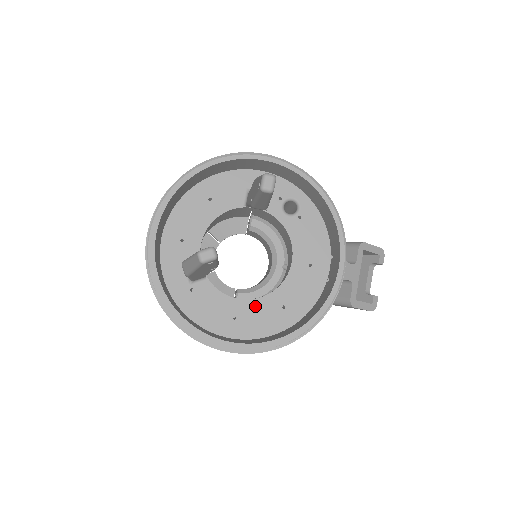
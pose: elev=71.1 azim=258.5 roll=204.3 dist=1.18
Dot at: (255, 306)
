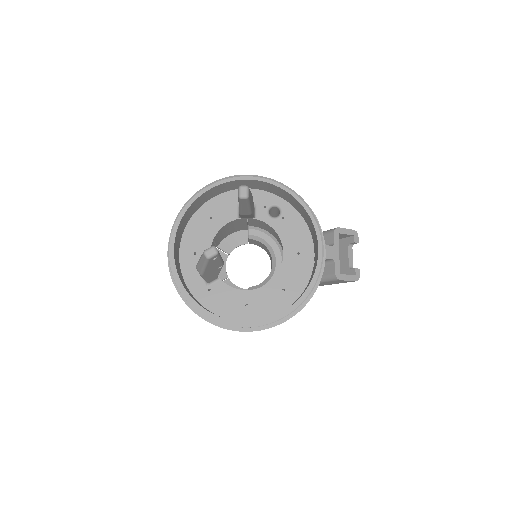
Dot at: (261, 293)
